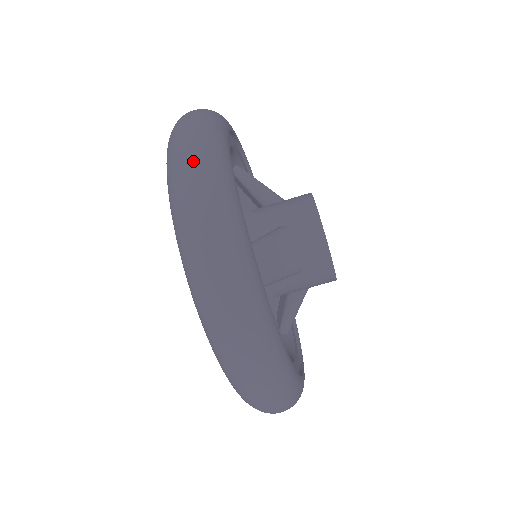
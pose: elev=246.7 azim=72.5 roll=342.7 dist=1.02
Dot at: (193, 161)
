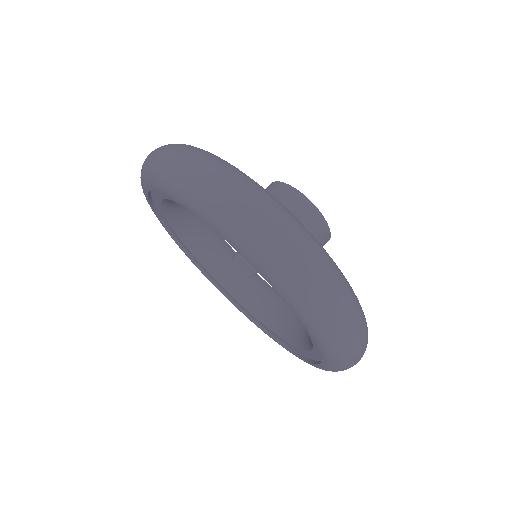
Dot at: occluded
